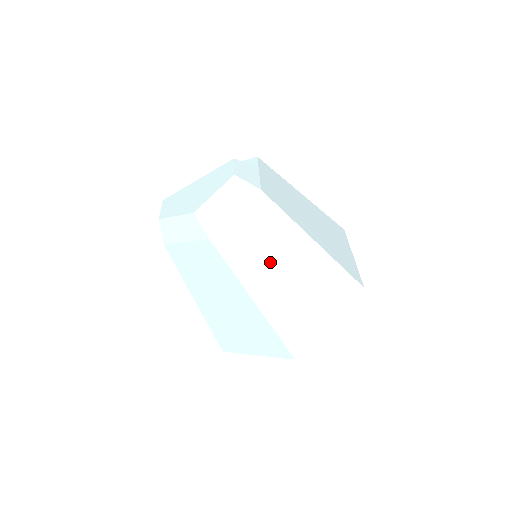
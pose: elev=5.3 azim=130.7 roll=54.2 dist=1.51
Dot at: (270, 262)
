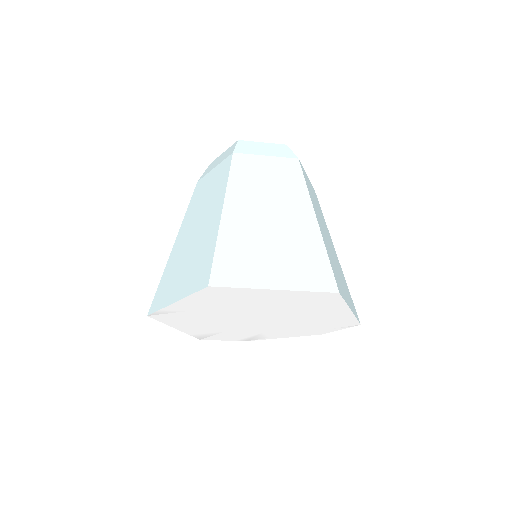
Dot at: (263, 198)
